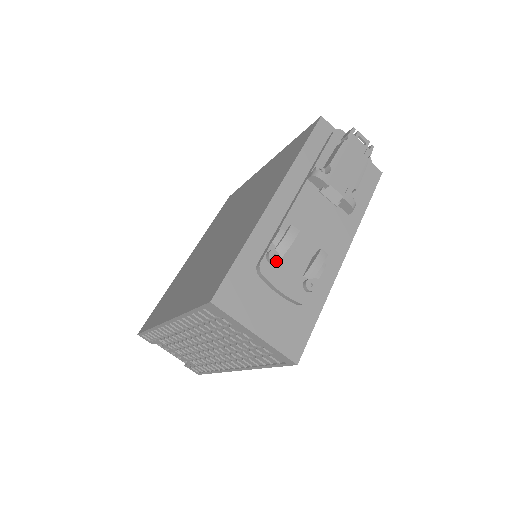
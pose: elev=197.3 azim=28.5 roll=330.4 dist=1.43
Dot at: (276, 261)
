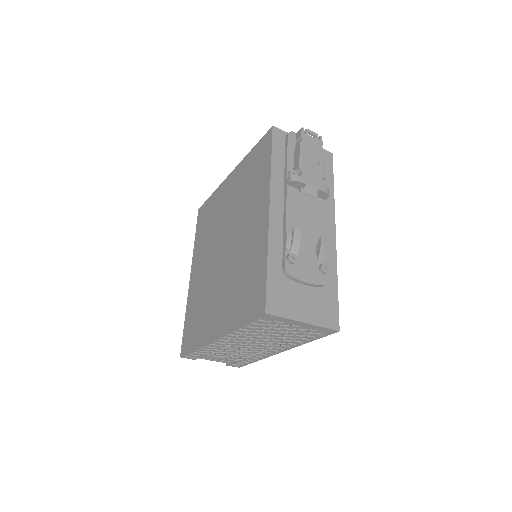
Dot at: (296, 261)
